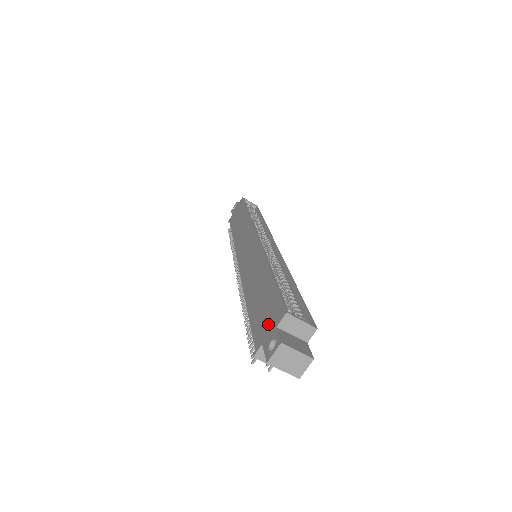
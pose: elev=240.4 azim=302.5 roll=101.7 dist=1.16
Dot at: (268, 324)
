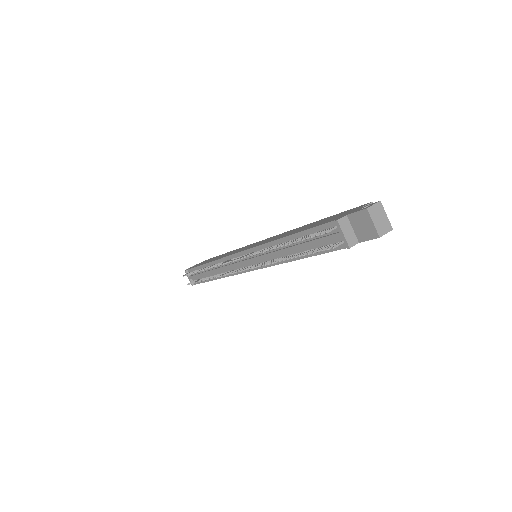
Dot at: (347, 213)
